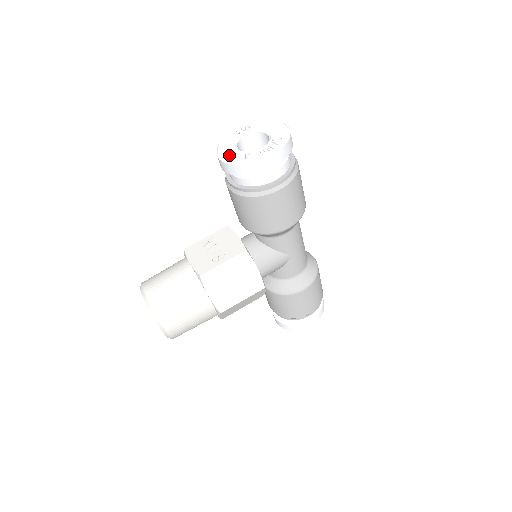
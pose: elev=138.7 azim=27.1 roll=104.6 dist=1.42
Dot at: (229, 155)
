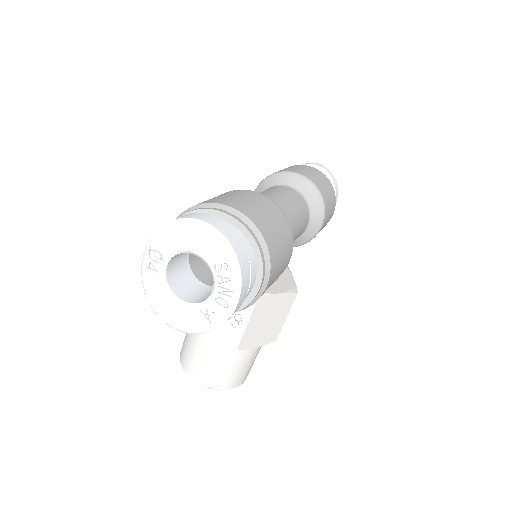
Dot at: (182, 322)
